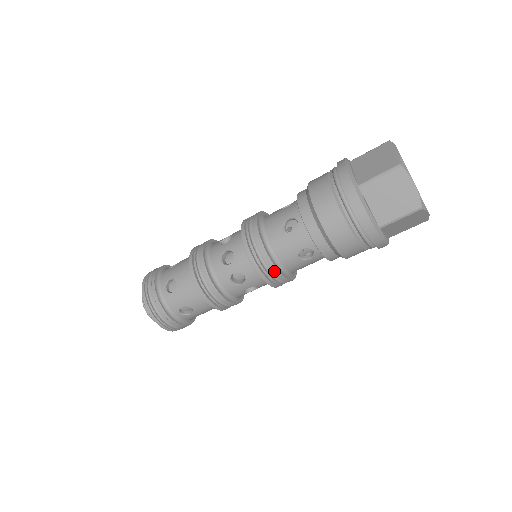
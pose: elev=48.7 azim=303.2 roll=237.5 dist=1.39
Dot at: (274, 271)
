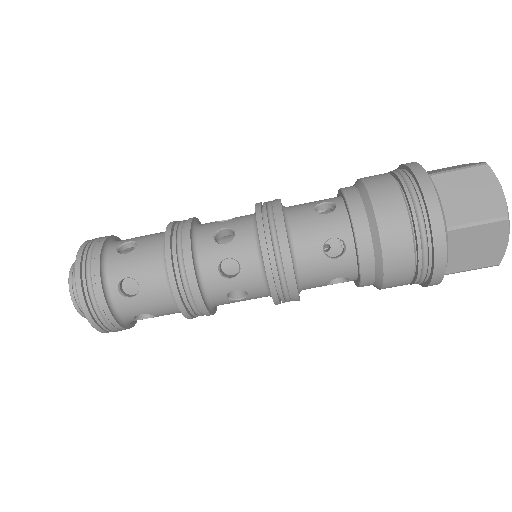
Dot at: (294, 298)
